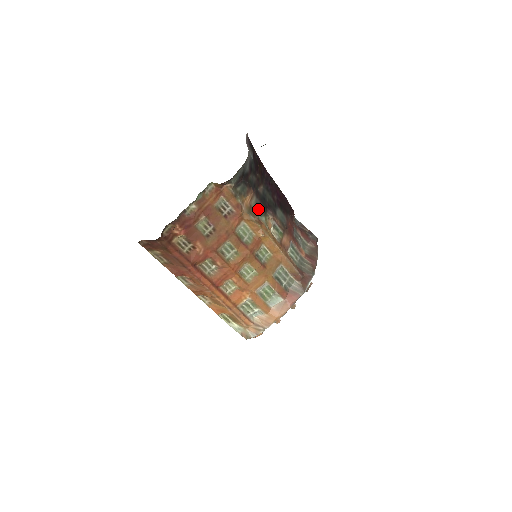
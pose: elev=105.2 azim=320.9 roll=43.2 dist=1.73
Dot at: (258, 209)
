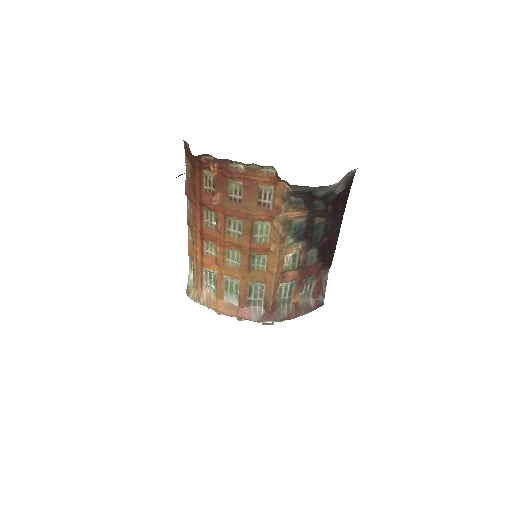
Dot at: (296, 230)
